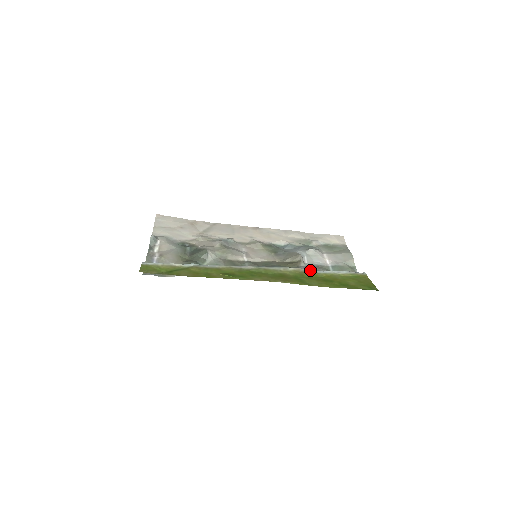
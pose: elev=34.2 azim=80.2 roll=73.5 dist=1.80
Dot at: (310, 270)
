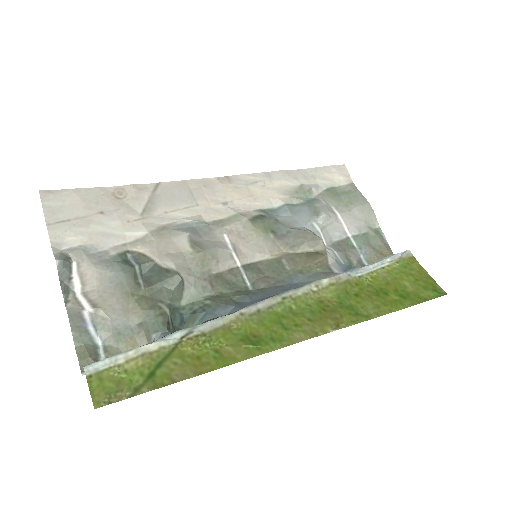
Dot at: (349, 274)
